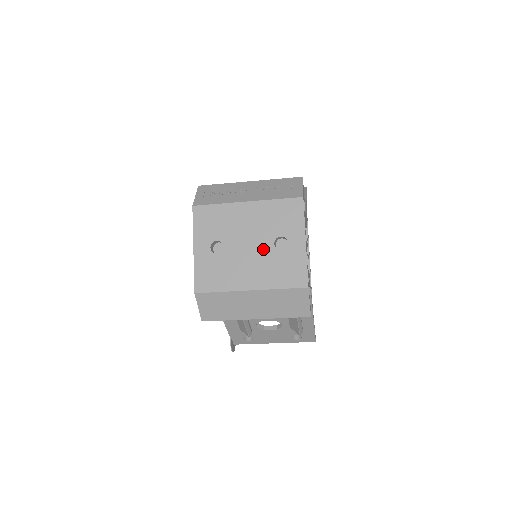
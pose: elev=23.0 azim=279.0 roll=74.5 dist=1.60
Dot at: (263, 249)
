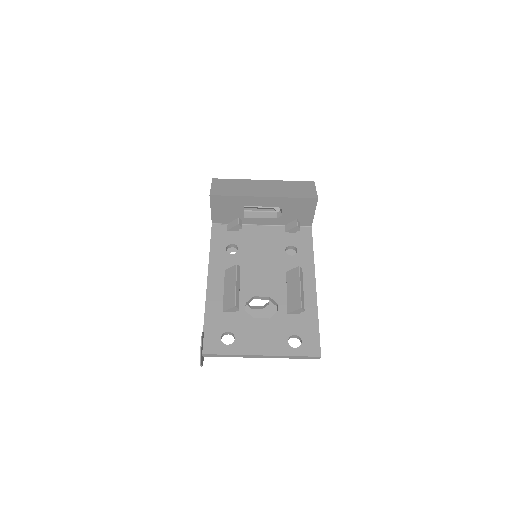
Dot at: occluded
